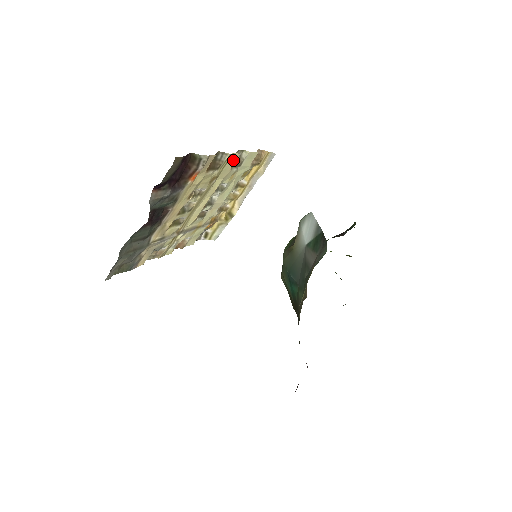
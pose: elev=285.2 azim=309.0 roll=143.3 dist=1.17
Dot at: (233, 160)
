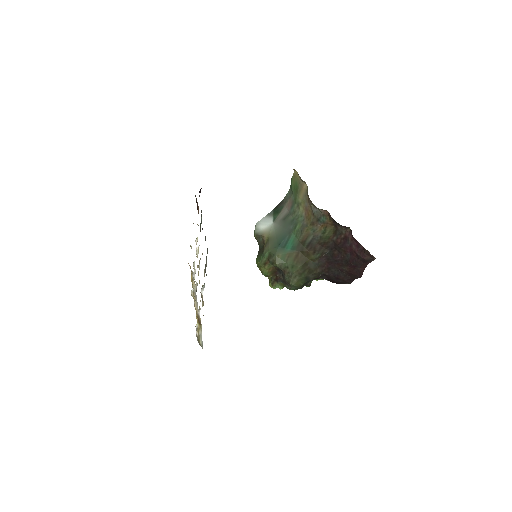
Dot at: occluded
